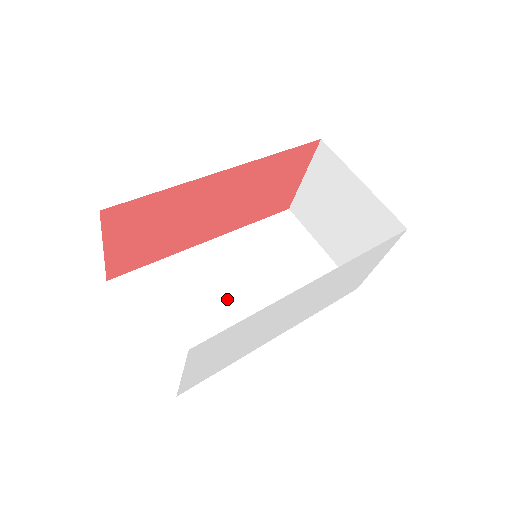
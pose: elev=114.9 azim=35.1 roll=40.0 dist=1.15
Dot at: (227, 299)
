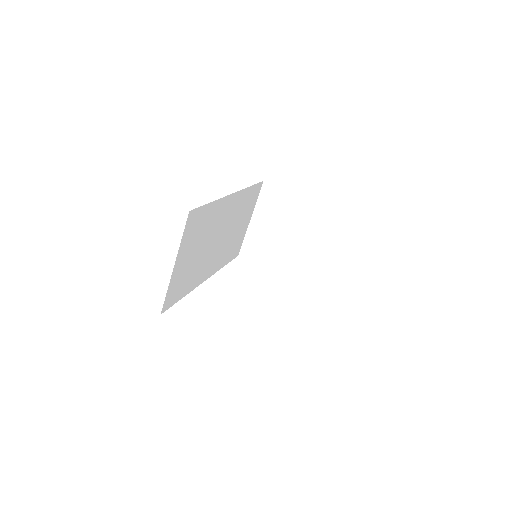
Dot at: (210, 247)
